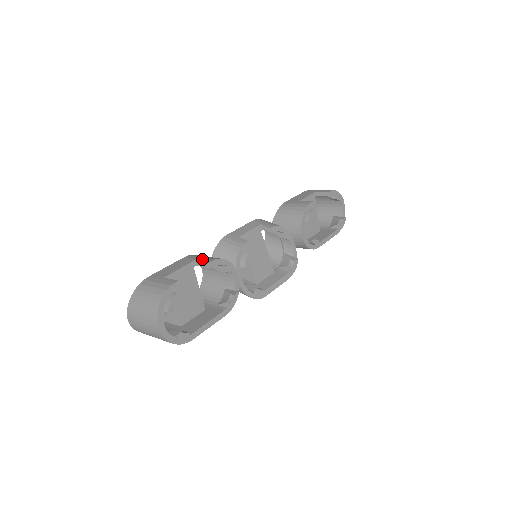
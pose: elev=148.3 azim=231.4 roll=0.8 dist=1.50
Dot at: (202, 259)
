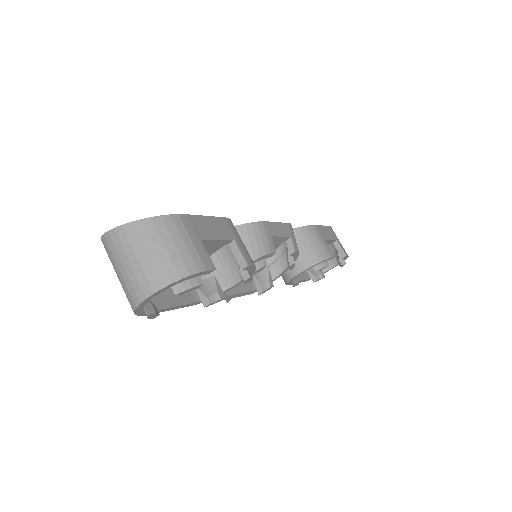
Dot at: (242, 248)
